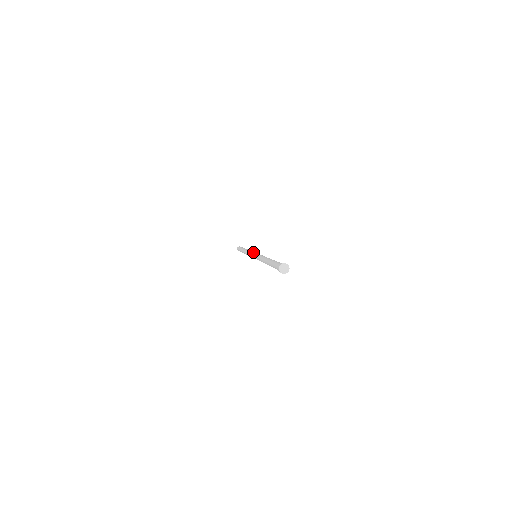
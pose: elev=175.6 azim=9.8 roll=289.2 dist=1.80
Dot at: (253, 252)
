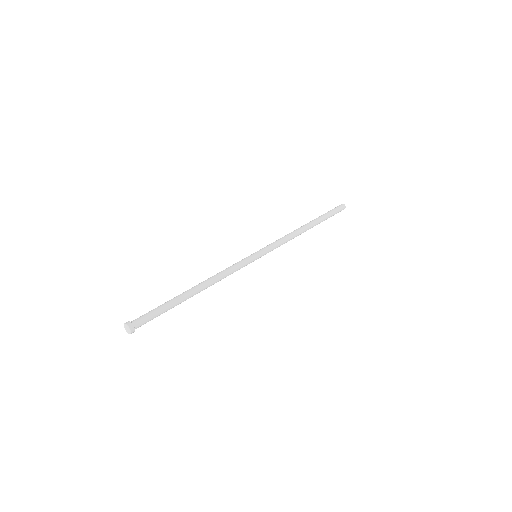
Dot at: (262, 248)
